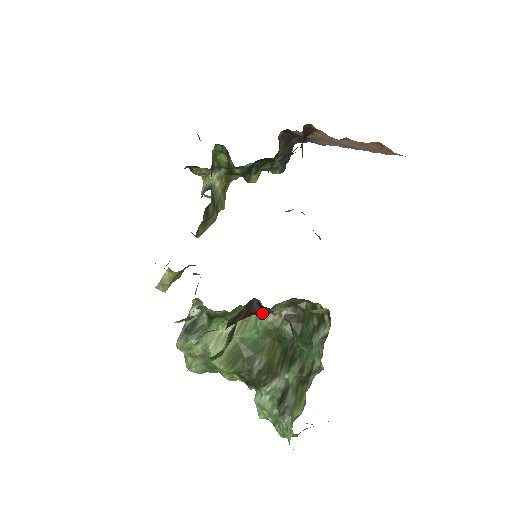
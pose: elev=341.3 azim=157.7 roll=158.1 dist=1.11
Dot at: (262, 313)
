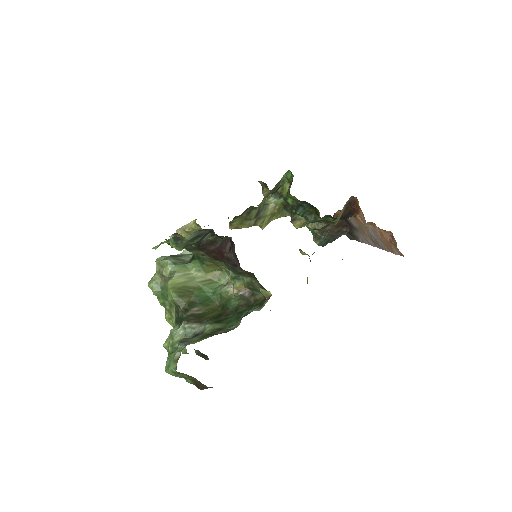
Dot at: (228, 263)
